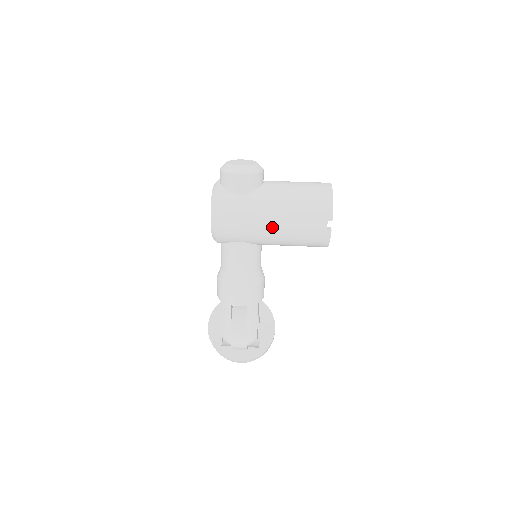
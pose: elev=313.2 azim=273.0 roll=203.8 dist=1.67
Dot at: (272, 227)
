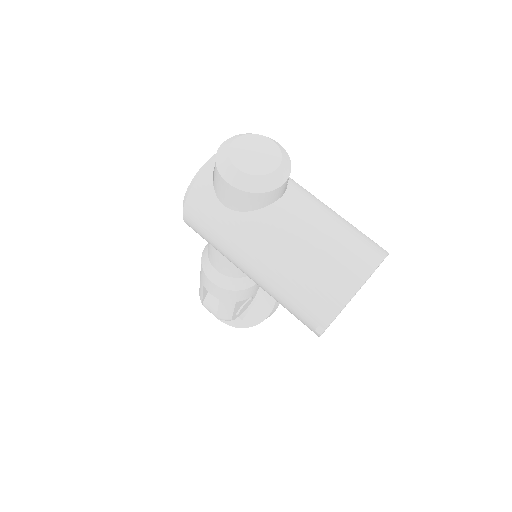
Dot at: (248, 272)
